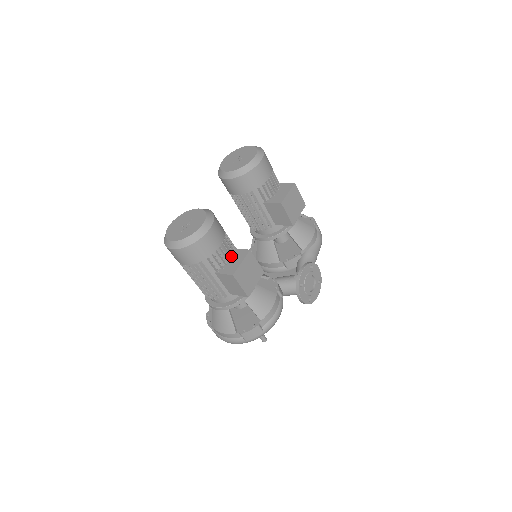
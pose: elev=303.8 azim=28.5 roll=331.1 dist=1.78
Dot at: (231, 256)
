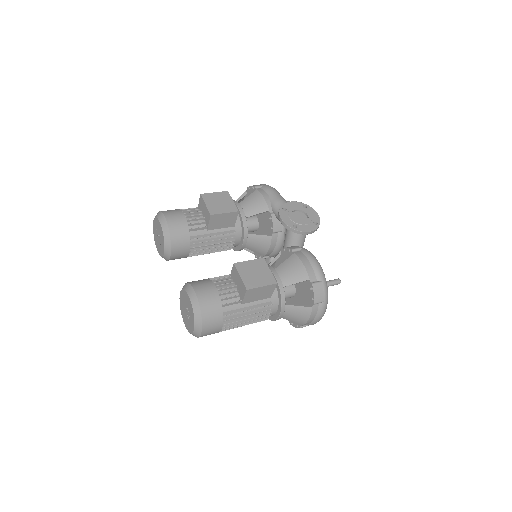
Dot at: (233, 283)
